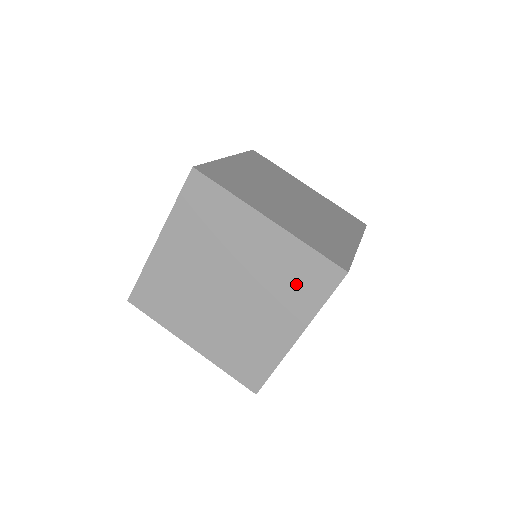
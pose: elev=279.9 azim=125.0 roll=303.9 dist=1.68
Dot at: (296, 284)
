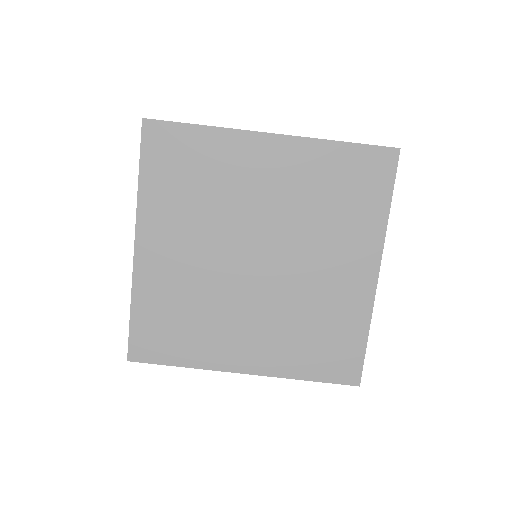
Dot at: occluded
